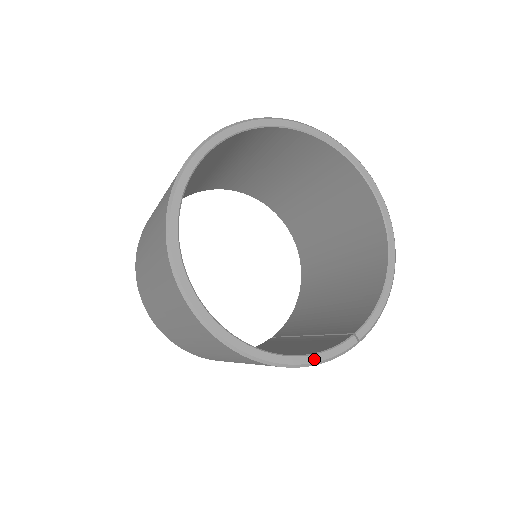
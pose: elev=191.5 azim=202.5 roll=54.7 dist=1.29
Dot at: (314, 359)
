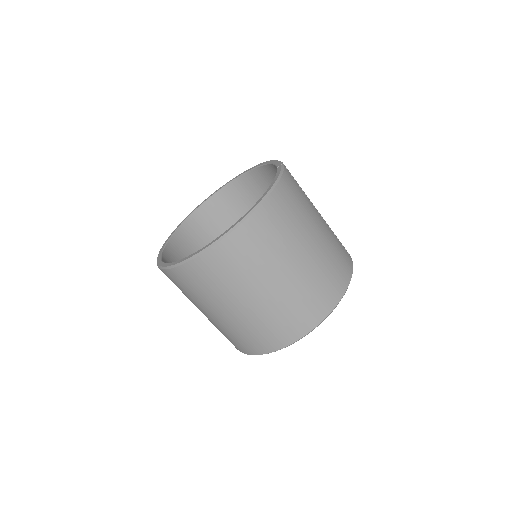
Dot at: (274, 181)
